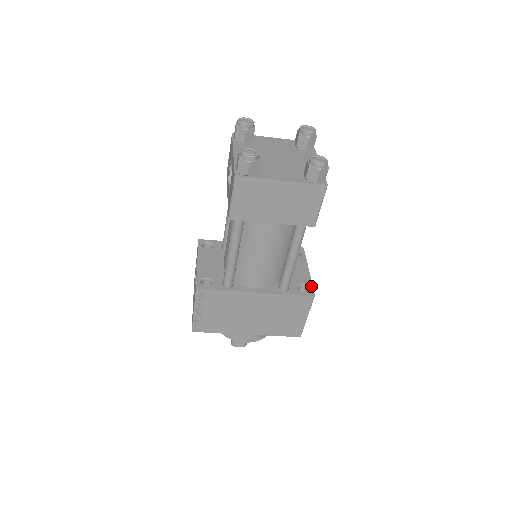
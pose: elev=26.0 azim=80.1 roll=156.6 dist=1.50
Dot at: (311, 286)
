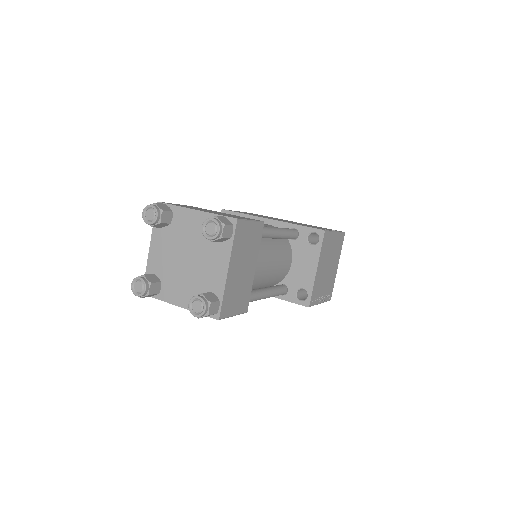
Dot at: (310, 293)
